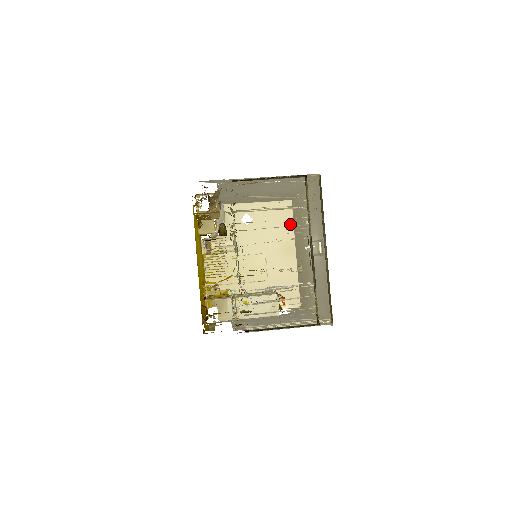
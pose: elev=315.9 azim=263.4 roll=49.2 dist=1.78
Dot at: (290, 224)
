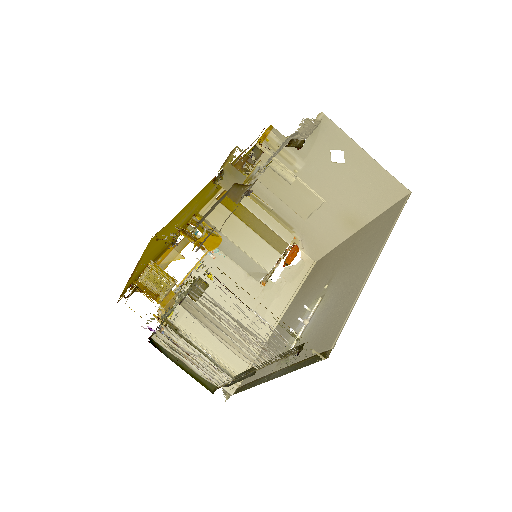
Dot at: (380, 207)
